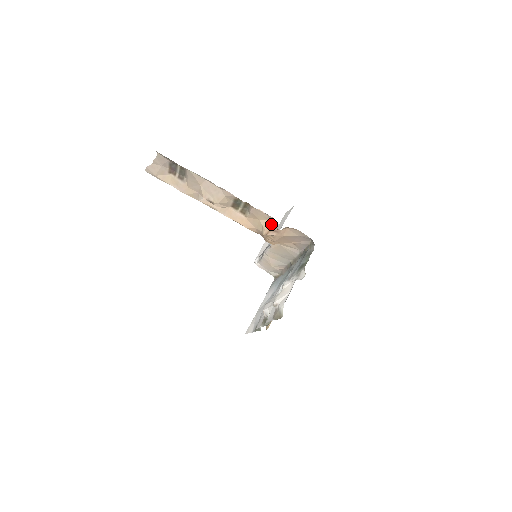
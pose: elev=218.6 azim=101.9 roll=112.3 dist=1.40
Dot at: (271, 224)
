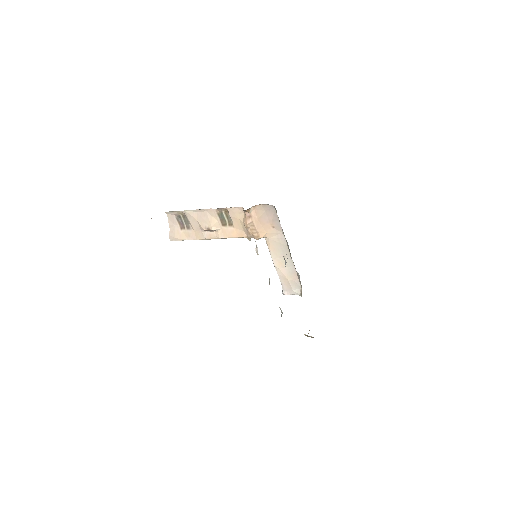
Dot at: (245, 214)
